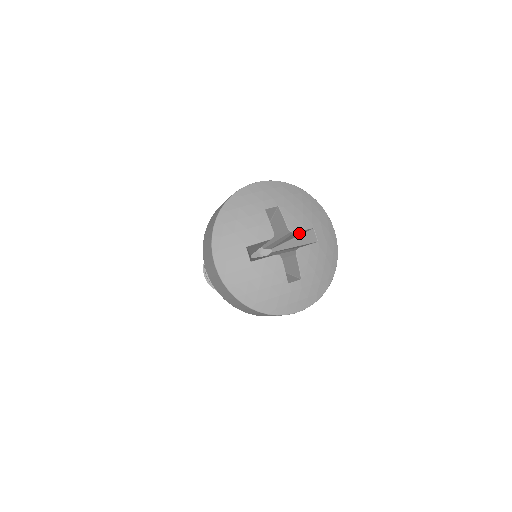
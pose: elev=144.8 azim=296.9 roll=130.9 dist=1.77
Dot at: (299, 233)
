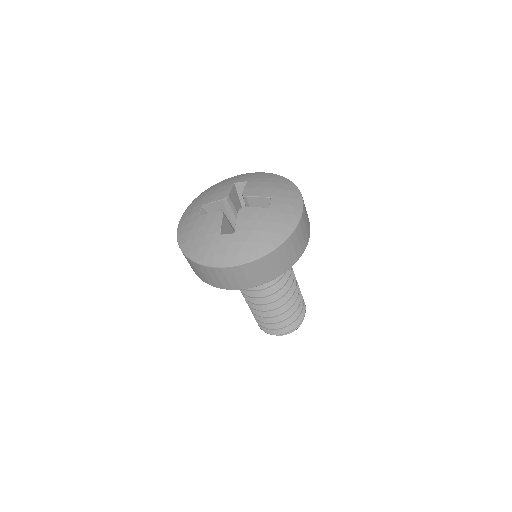
Dot at: (261, 205)
